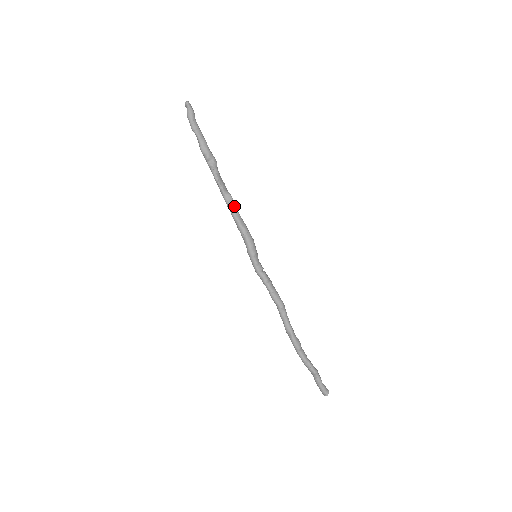
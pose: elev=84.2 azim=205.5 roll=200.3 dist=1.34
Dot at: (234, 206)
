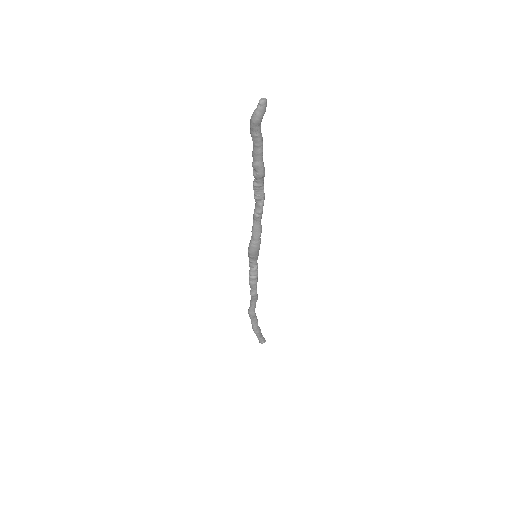
Dot at: (256, 217)
